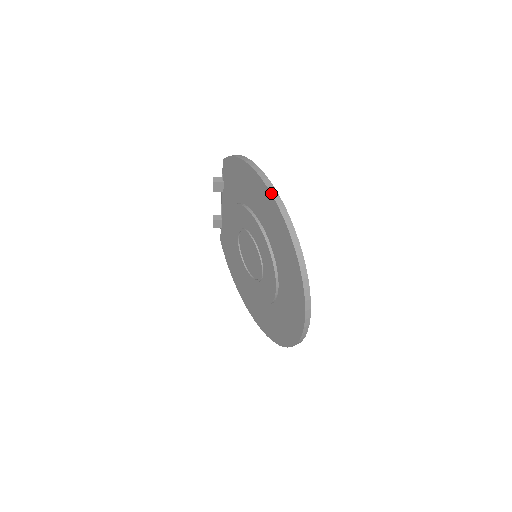
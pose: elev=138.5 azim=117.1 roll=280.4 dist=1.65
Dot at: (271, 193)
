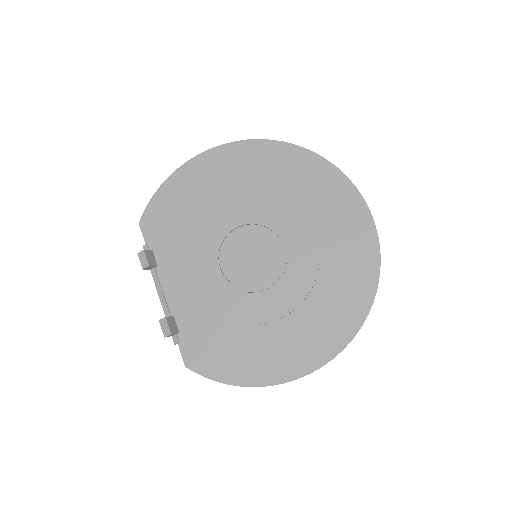
Dot at: (230, 142)
